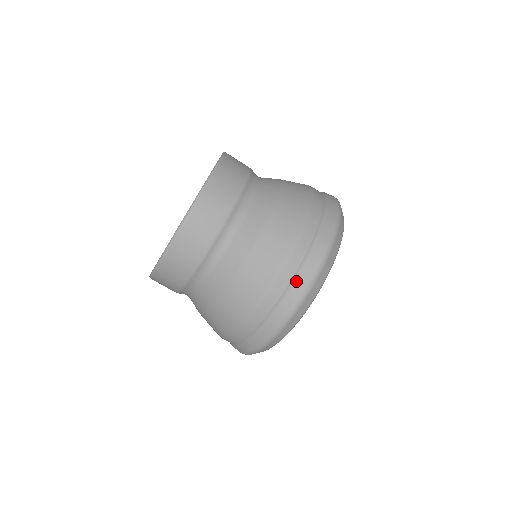
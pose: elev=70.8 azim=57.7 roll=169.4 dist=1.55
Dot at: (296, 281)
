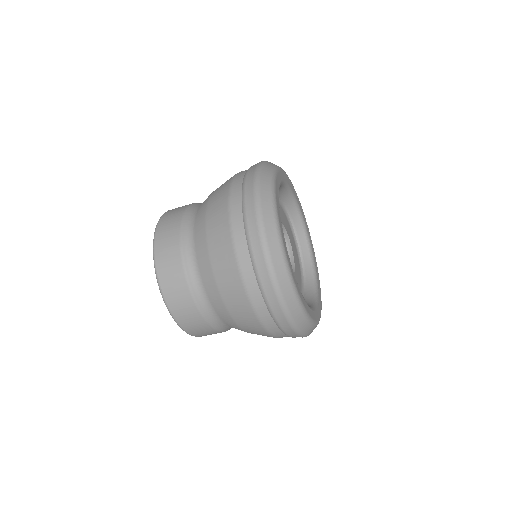
Dot at: (273, 315)
